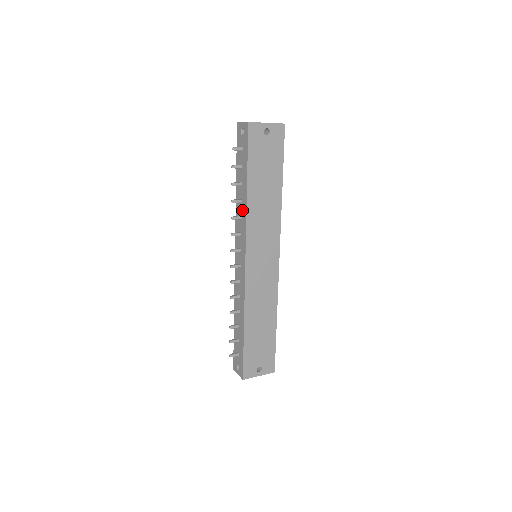
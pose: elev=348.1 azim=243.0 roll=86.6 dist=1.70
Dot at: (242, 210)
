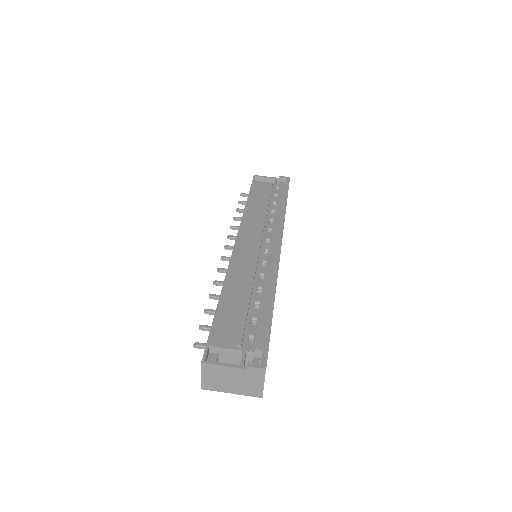
Dot at: occluded
